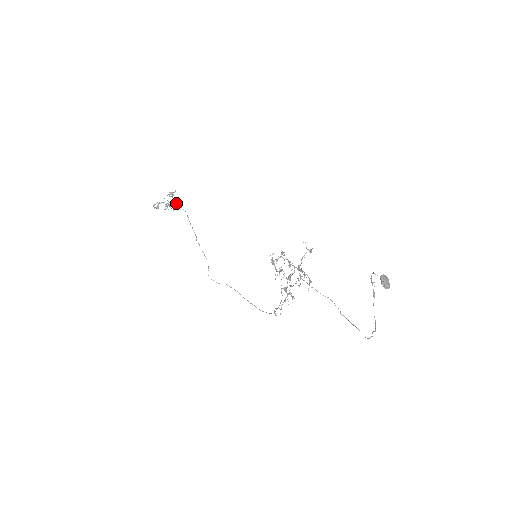
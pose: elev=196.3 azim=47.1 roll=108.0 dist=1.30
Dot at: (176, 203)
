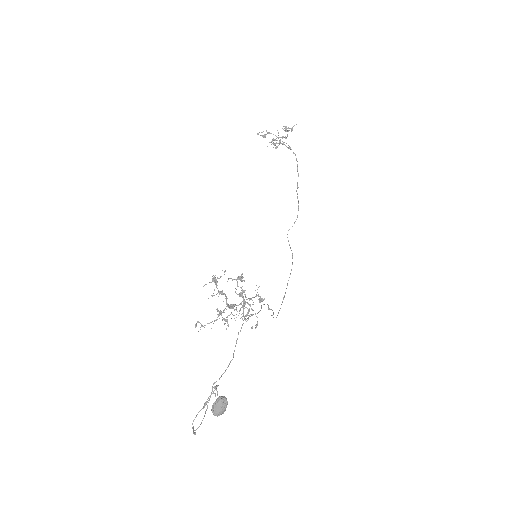
Dot at: (283, 142)
